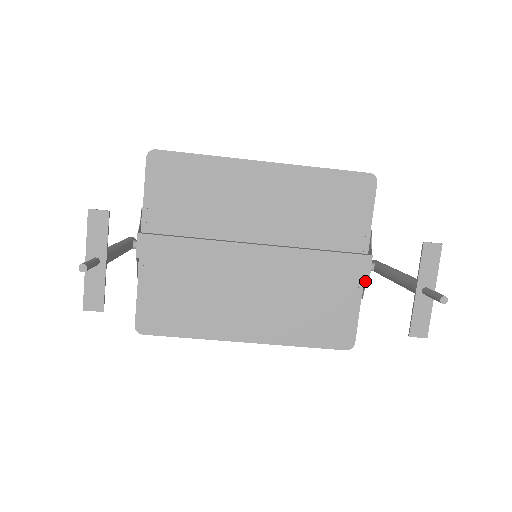
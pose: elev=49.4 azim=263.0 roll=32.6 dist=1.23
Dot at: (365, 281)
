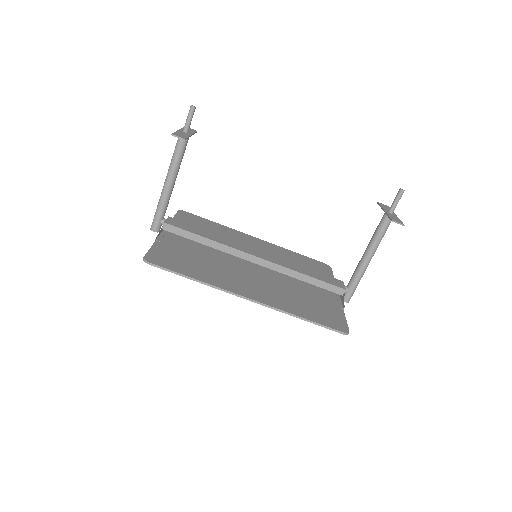
Dot at: (342, 298)
